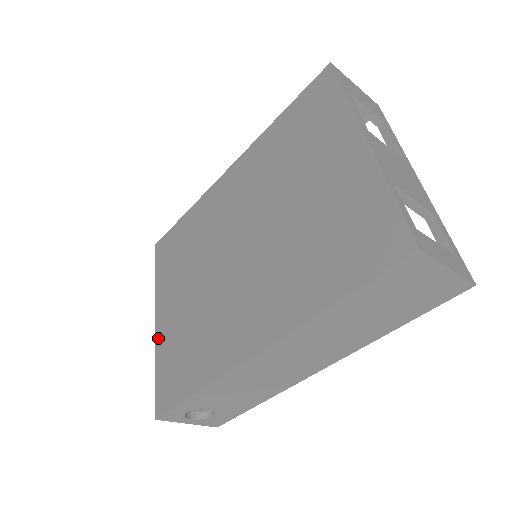
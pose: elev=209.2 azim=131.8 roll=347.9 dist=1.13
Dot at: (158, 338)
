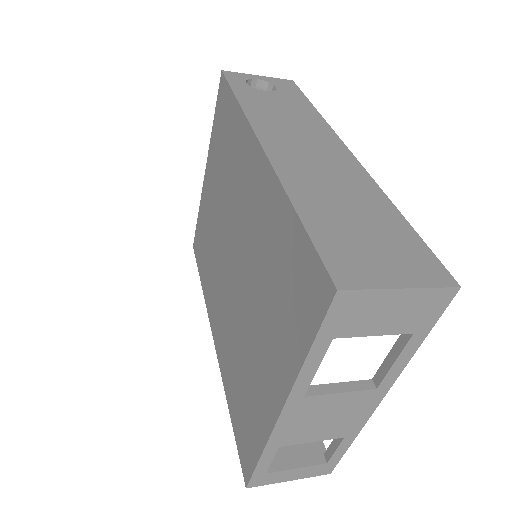
Dot at: (202, 193)
